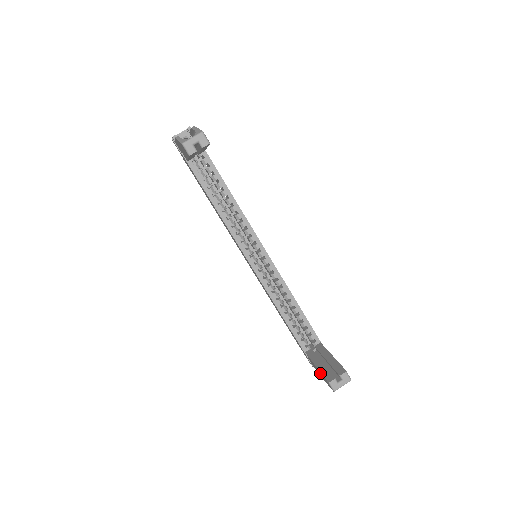
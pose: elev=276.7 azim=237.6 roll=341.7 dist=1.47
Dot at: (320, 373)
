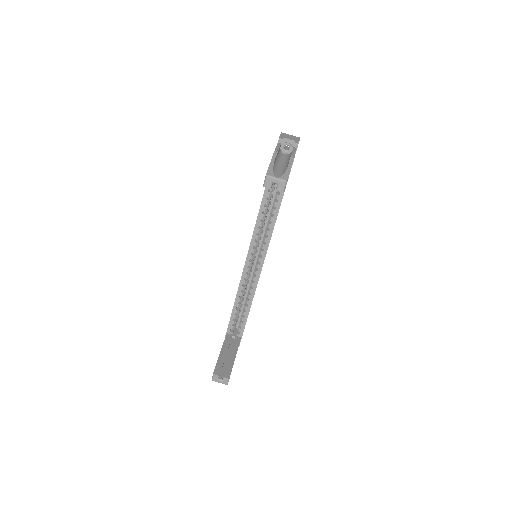
Dot at: occluded
